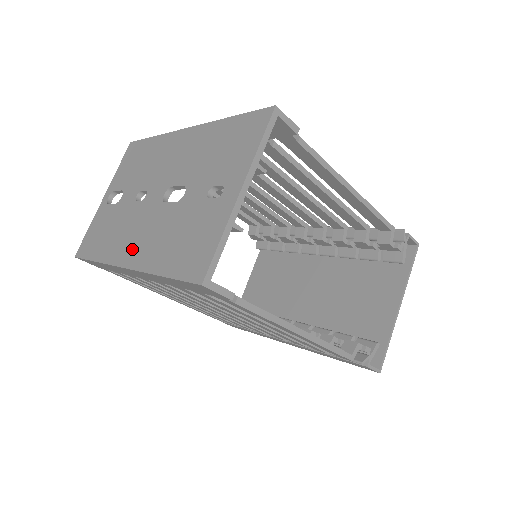
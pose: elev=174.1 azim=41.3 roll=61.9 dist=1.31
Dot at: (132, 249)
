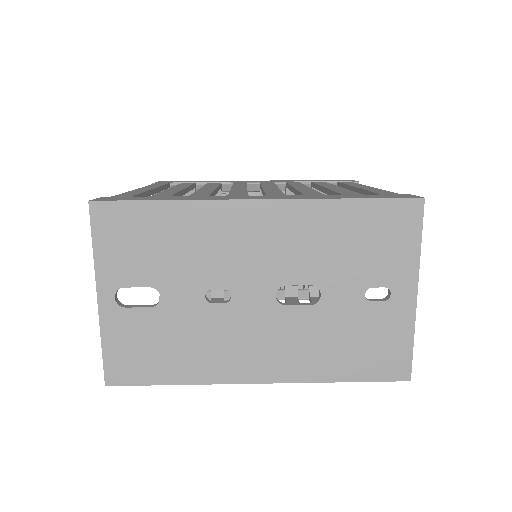
Dot at: (260, 363)
